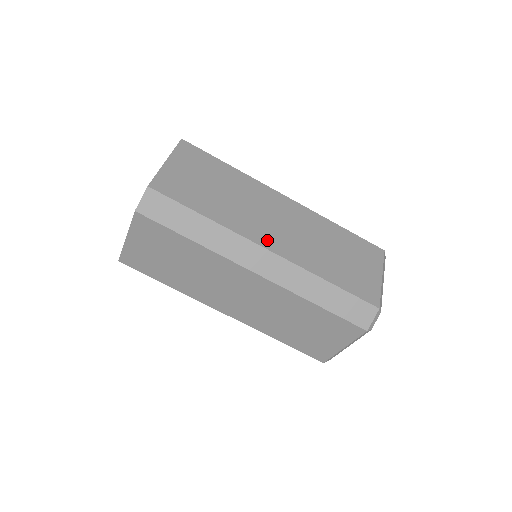
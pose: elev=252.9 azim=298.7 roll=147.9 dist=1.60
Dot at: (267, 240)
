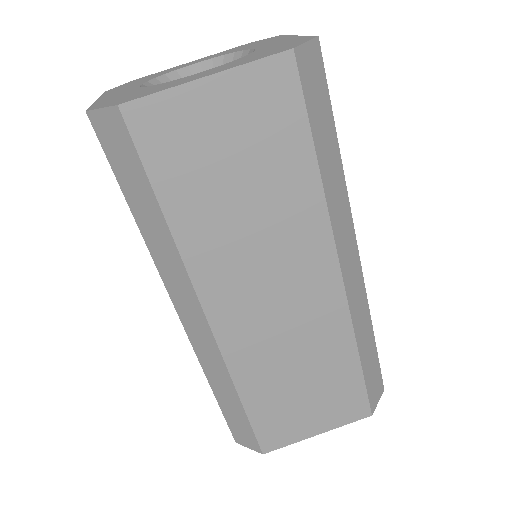
Dot at: occluded
